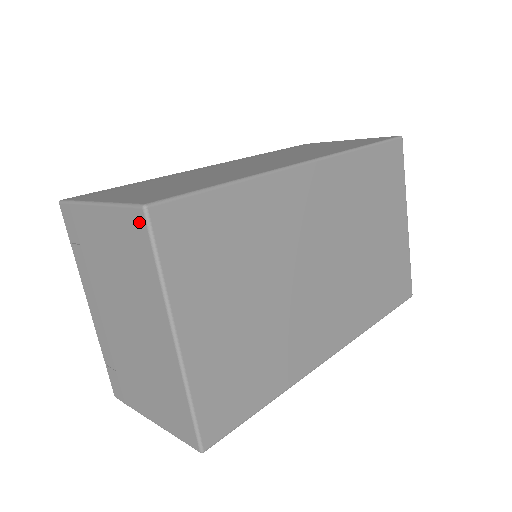
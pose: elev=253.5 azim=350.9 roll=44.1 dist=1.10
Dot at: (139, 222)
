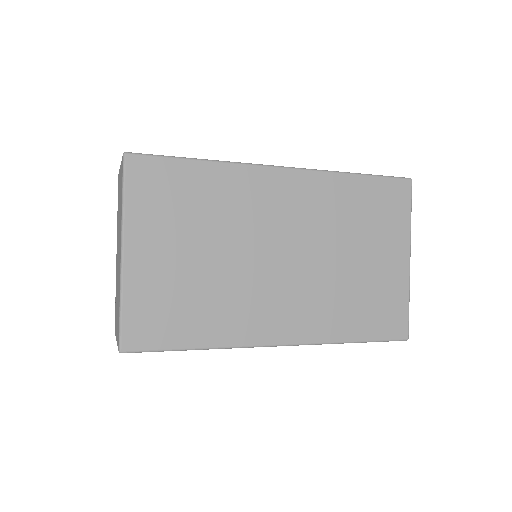
Dot at: (122, 165)
